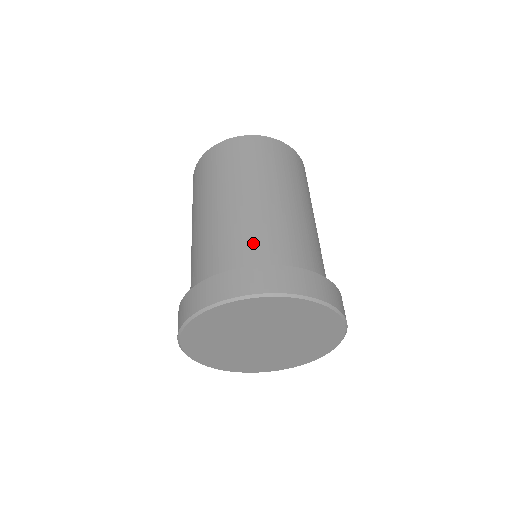
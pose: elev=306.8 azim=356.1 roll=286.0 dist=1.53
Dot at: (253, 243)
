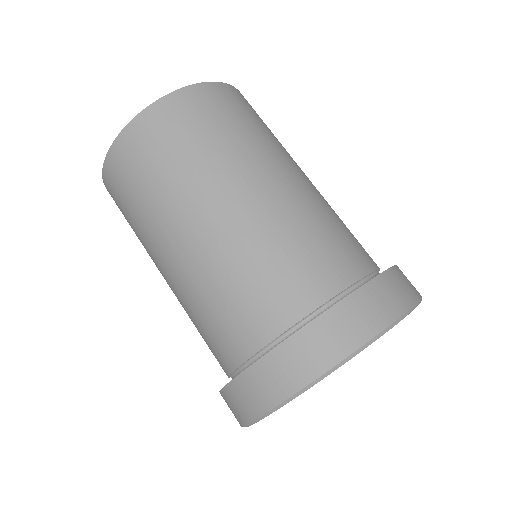
Dot at: (313, 257)
